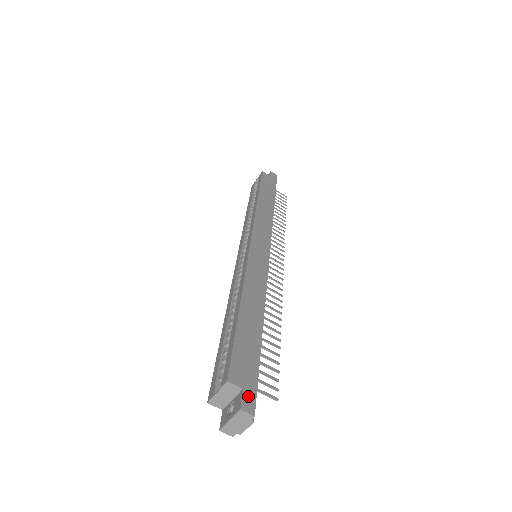
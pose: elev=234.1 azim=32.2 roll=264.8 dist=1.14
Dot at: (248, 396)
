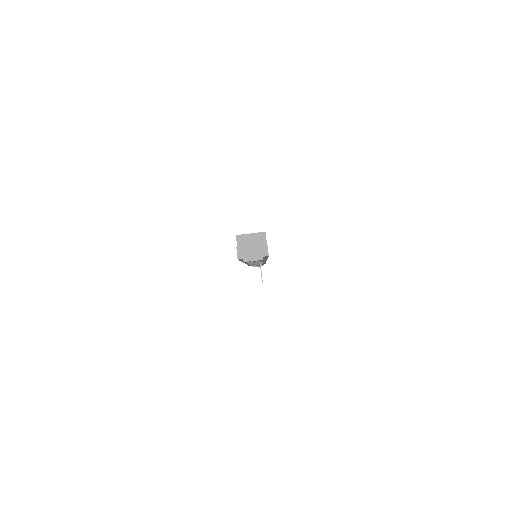
Dot at: occluded
